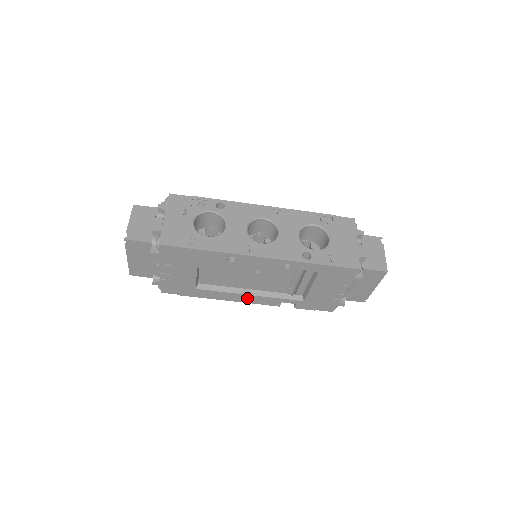
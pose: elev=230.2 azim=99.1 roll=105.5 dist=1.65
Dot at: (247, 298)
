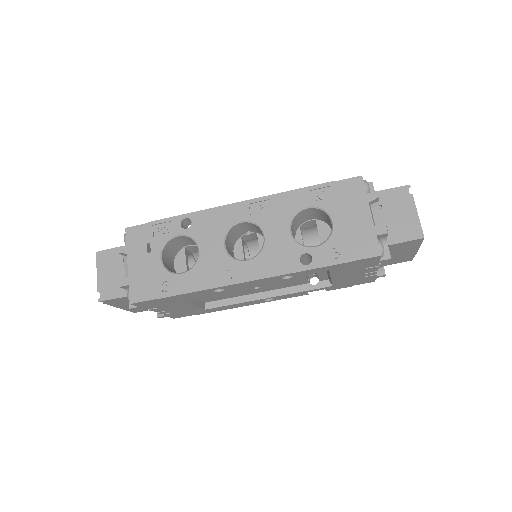
Dot at: occluded
